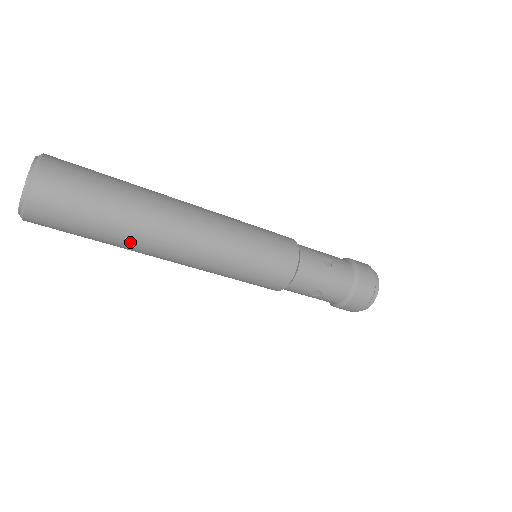
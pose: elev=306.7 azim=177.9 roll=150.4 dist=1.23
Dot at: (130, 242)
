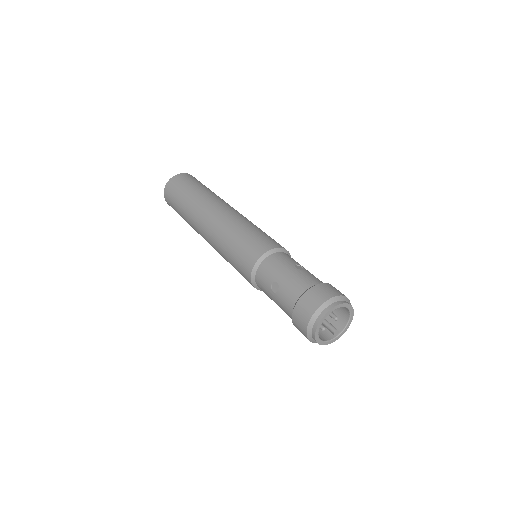
Dot at: (190, 210)
